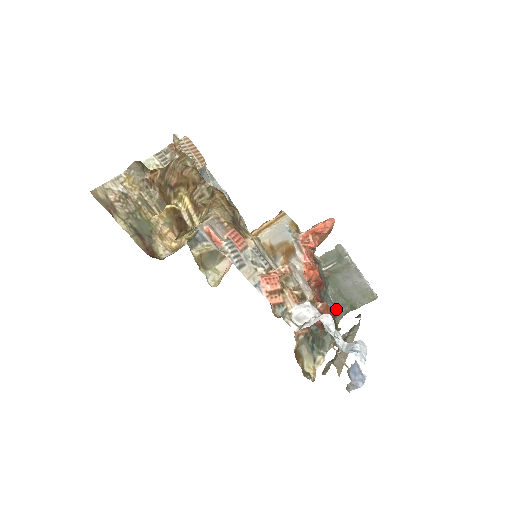
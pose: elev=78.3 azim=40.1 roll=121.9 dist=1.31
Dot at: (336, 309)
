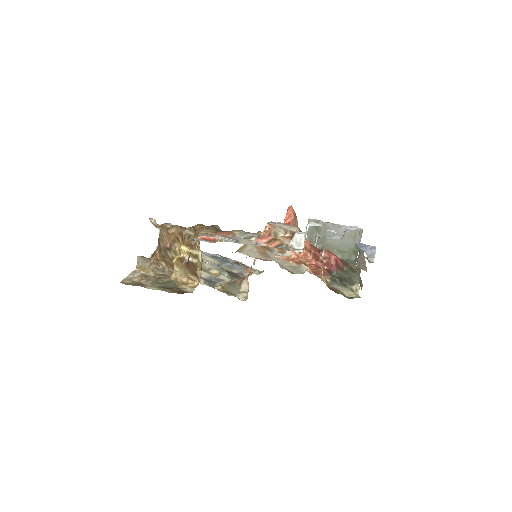
Dot at: (346, 262)
